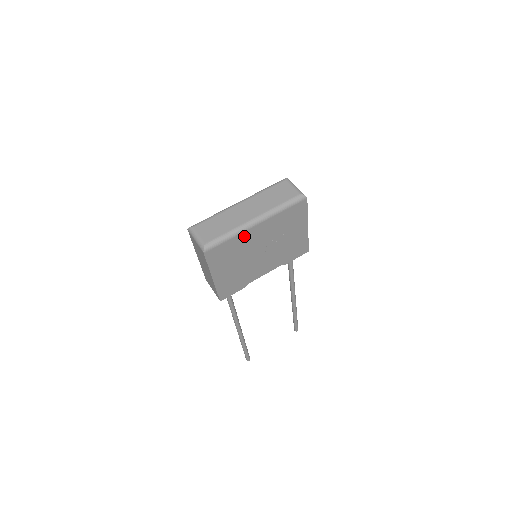
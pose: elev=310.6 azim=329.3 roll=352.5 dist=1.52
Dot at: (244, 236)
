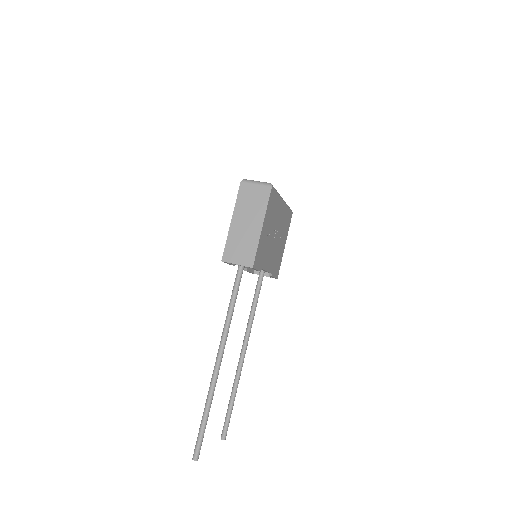
Dot at: (279, 203)
